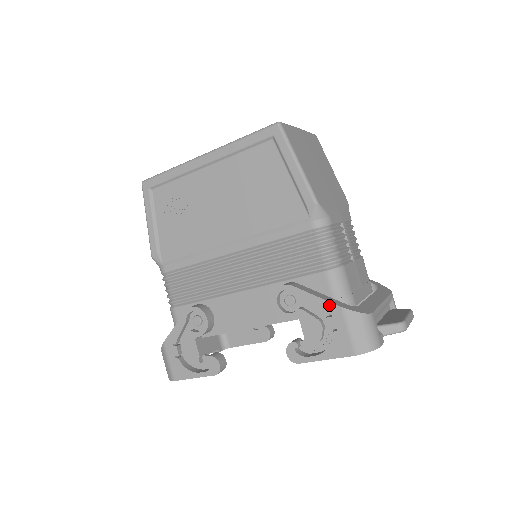
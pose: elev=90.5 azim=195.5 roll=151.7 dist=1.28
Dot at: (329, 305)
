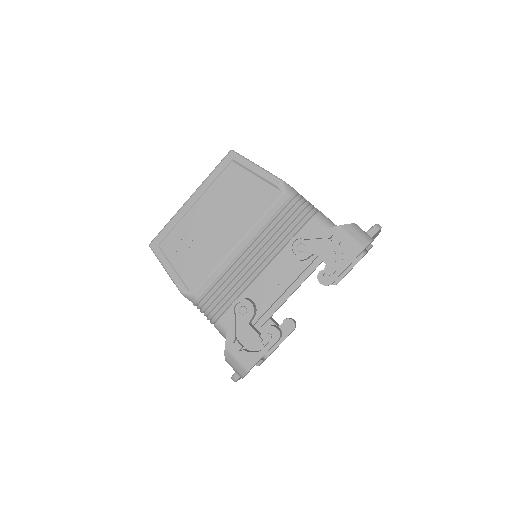
Dot at: (328, 230)
